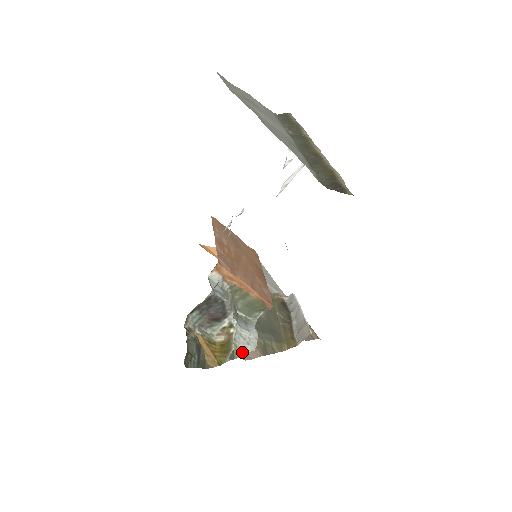
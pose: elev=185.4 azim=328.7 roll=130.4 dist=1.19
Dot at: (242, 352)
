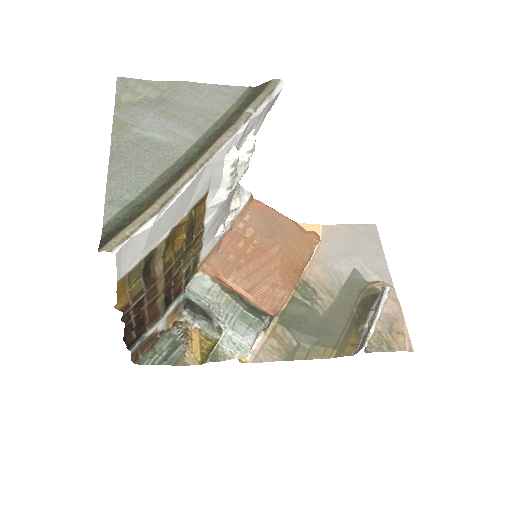
Dot at: (229, 356)
